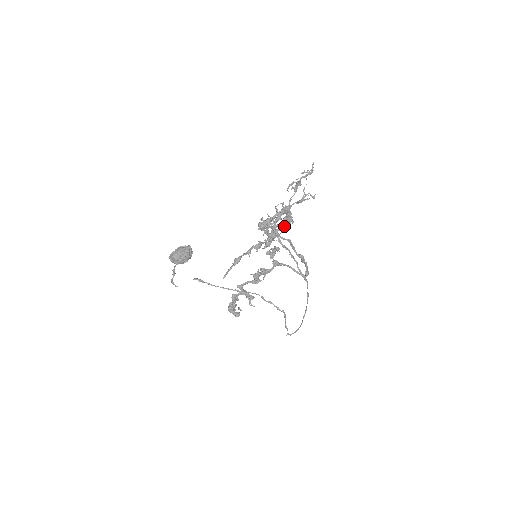
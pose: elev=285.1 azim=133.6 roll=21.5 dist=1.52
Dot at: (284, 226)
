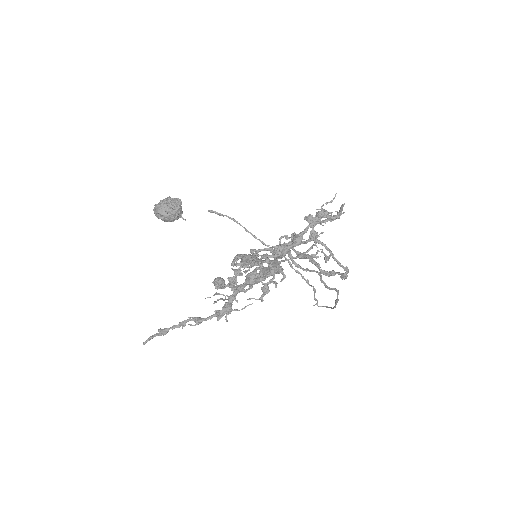
Dot at: (251, 298)
